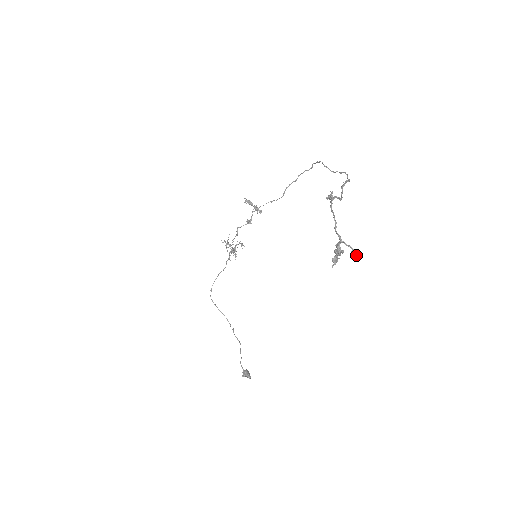
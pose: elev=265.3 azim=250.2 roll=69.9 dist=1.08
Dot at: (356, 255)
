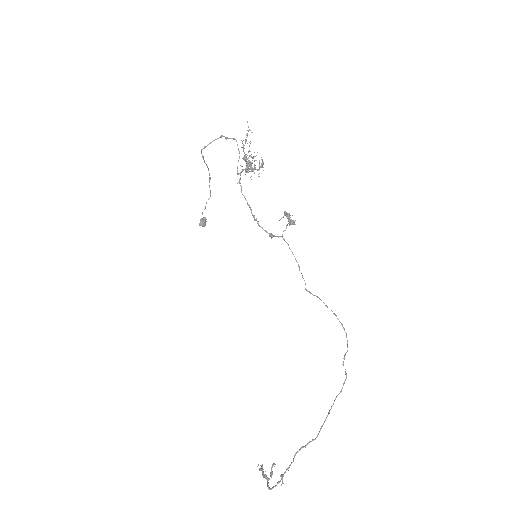
Dot at: occluded
